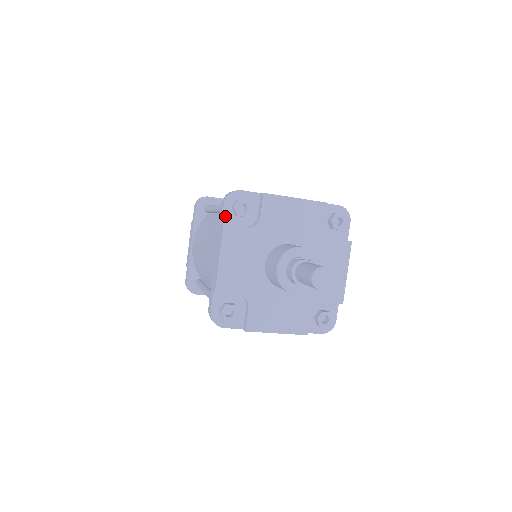
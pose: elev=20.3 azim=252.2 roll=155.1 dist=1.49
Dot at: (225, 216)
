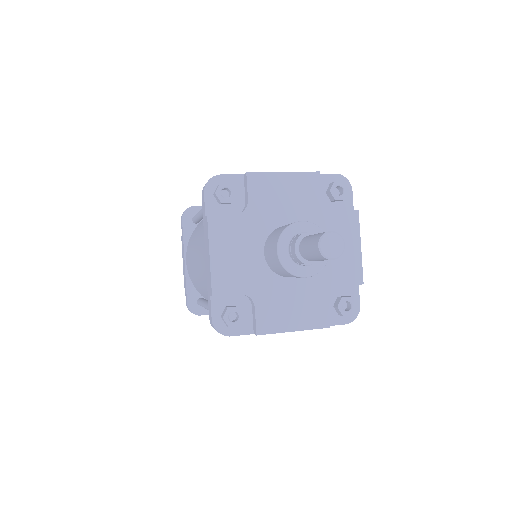
Dot at: (208, 207)
